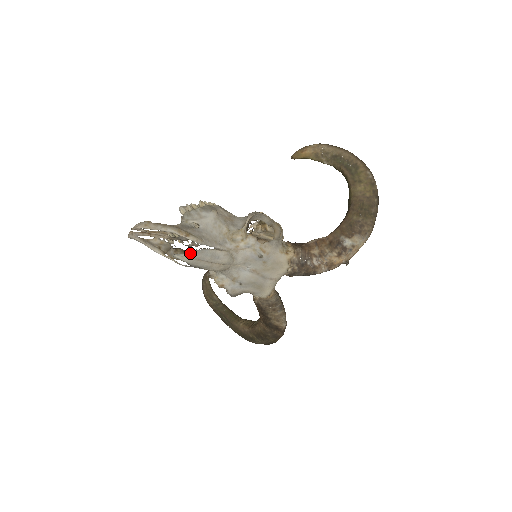
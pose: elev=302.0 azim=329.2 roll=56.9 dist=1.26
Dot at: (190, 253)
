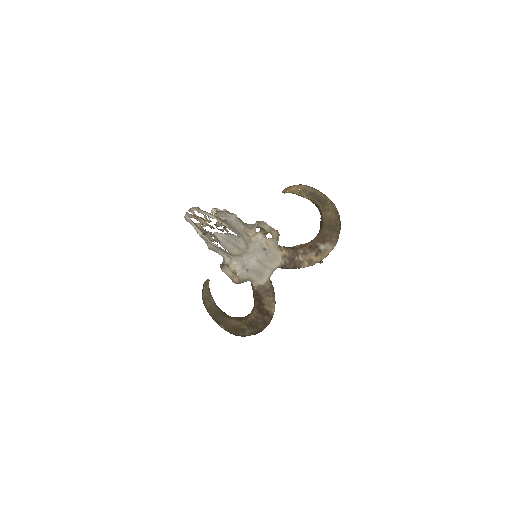
Dot at: (224, 234)
